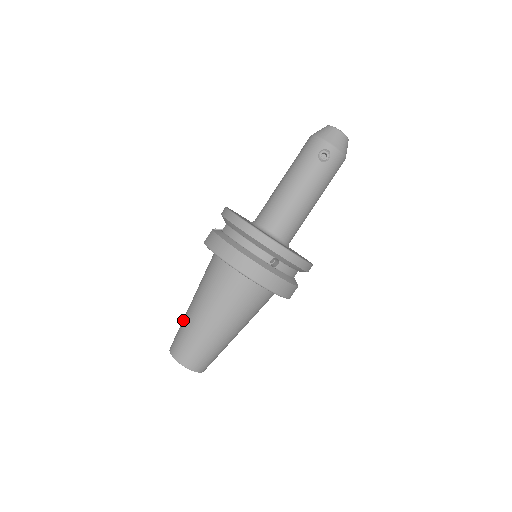
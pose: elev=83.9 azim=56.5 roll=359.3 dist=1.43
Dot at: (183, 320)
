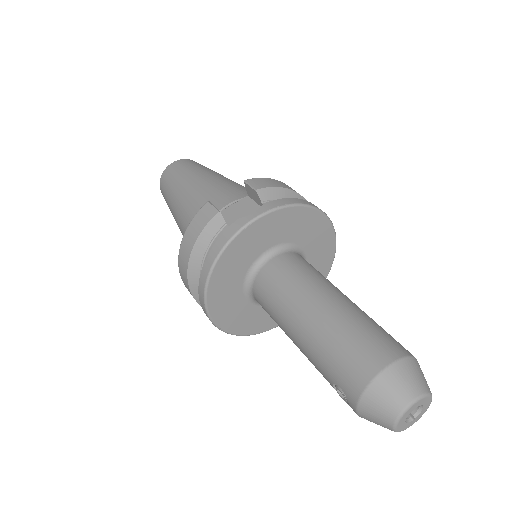
Dot at: (181, 177)
